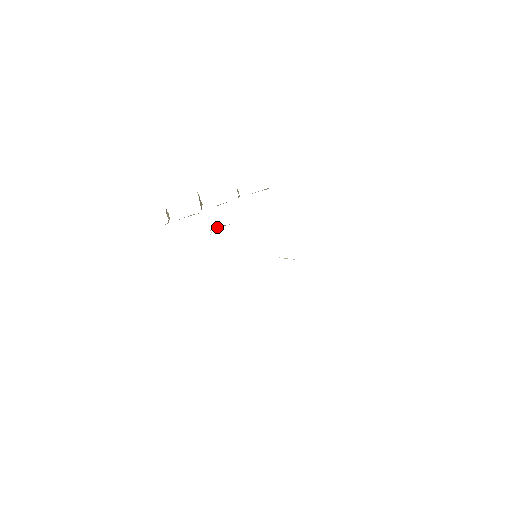
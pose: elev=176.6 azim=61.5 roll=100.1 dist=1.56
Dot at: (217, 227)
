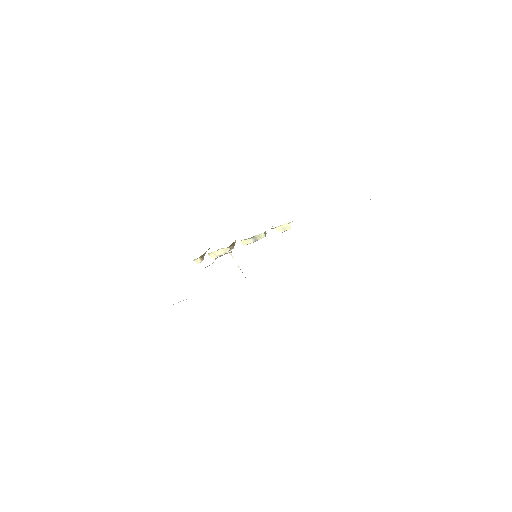
Dot at: occluded
